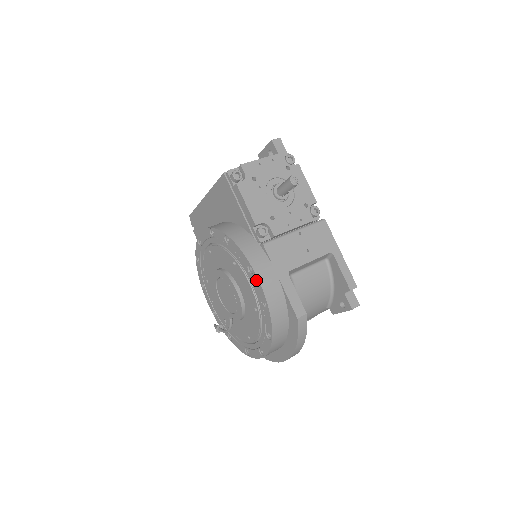
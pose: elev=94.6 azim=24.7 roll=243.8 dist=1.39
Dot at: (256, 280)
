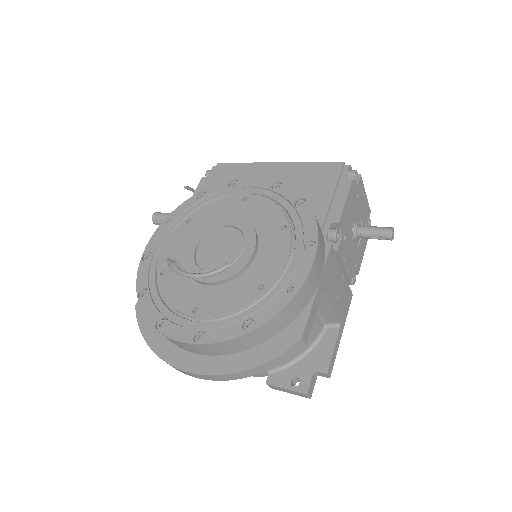
Dot at: (308, 260)
